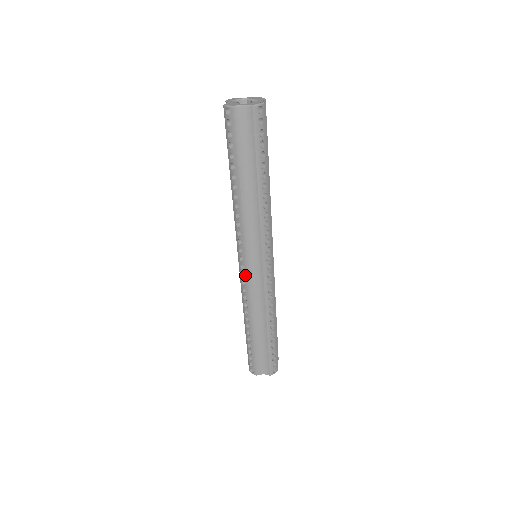
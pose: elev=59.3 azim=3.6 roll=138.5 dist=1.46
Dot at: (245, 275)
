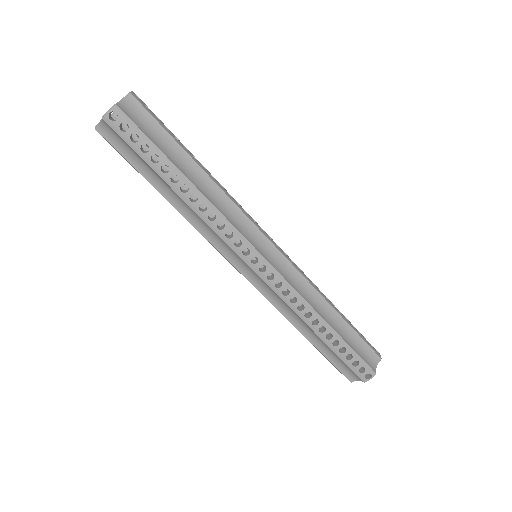
Dot at: occluded
